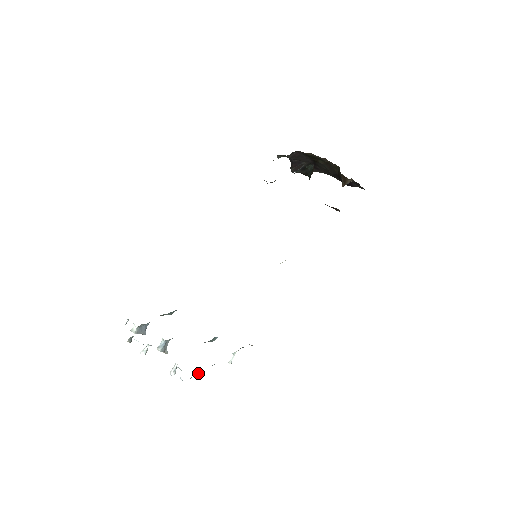
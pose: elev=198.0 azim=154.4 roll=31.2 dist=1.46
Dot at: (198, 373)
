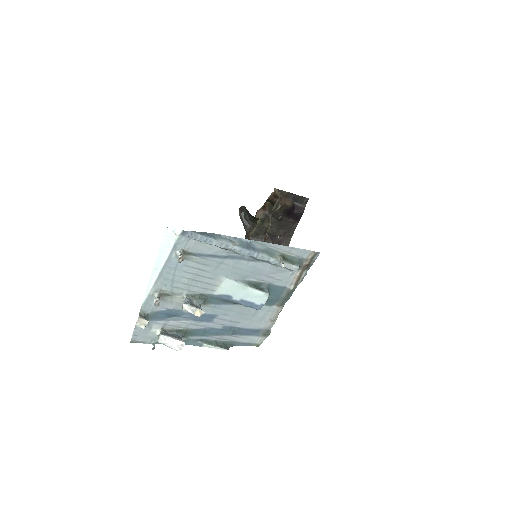
Dot at: (203, 234)
